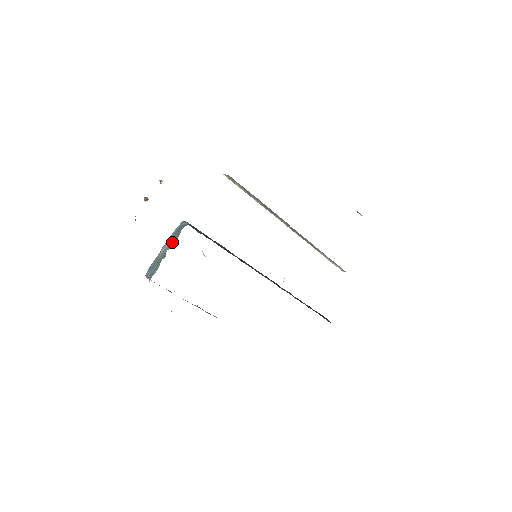
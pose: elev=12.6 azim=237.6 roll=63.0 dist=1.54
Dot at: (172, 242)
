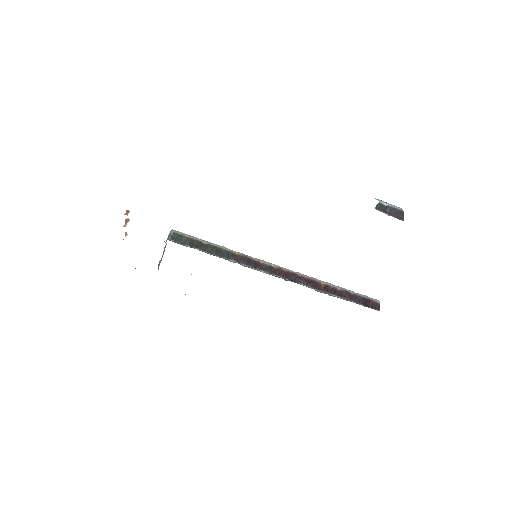
Dot at: occluded
